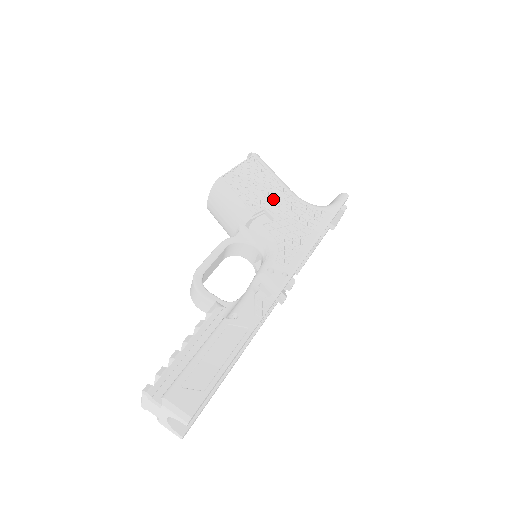
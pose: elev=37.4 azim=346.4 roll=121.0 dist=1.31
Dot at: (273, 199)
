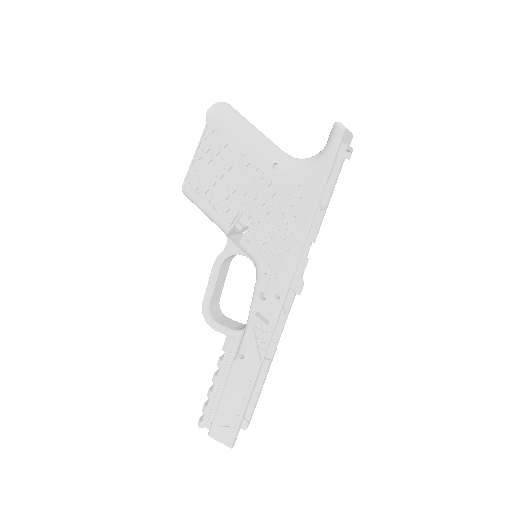
Dot at: (246, 190)
